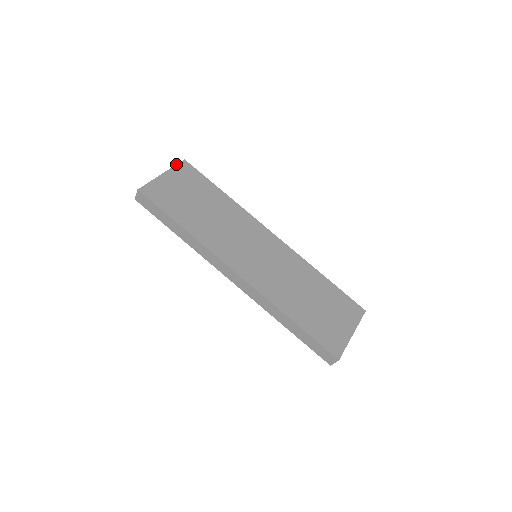
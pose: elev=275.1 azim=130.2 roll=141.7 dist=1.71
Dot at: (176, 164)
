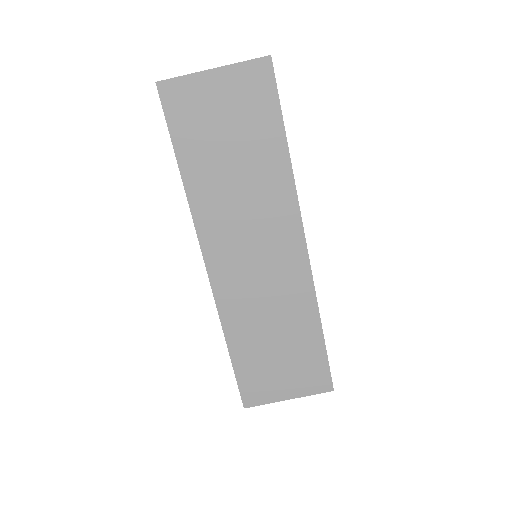
Dot at: occluded
